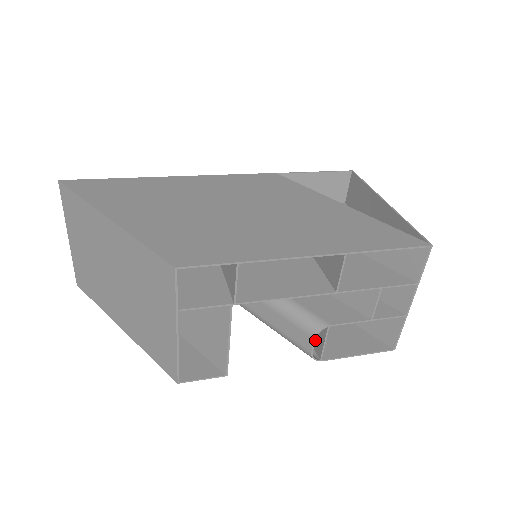
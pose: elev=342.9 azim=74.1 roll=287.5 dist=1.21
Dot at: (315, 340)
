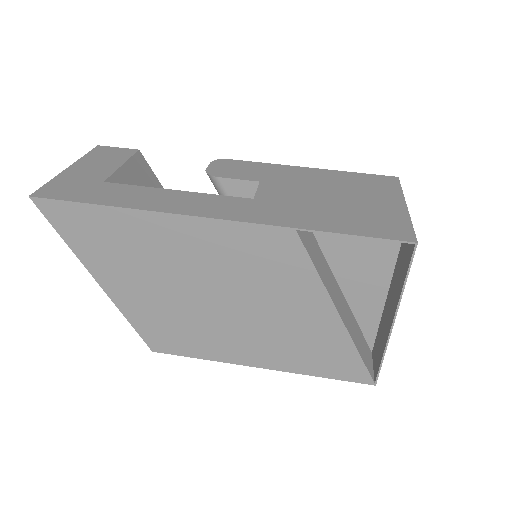
Dot at: occluded
